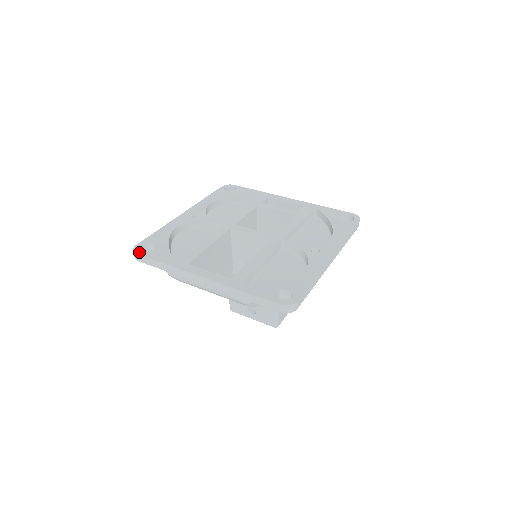
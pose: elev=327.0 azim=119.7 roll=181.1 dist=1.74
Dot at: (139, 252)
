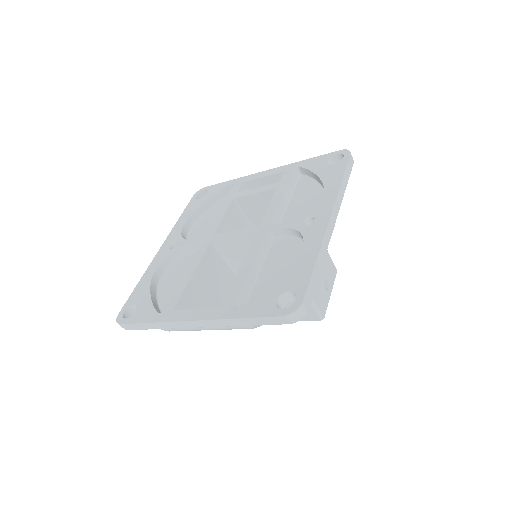
Dot at: (122, 321)
